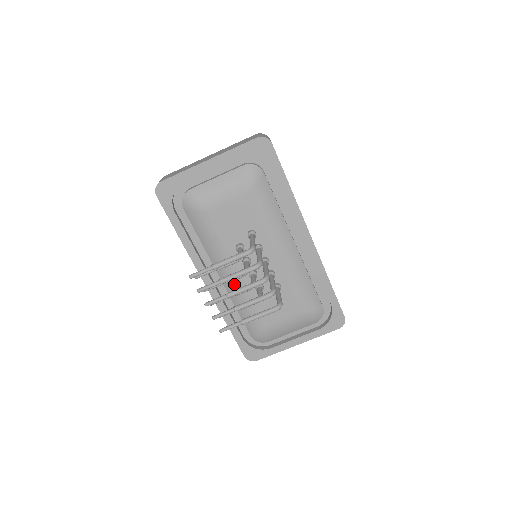
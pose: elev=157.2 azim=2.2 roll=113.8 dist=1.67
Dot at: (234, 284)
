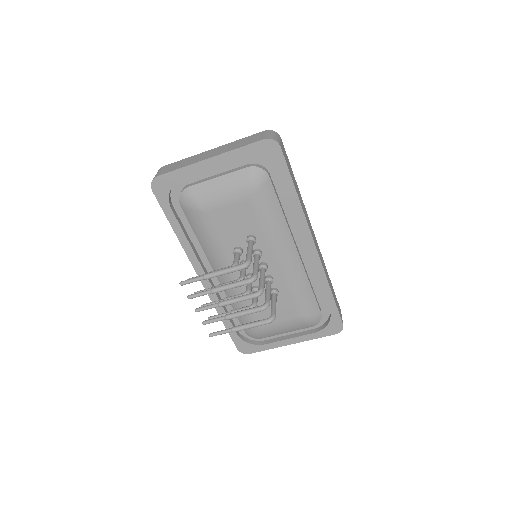
Dot at: occluded
